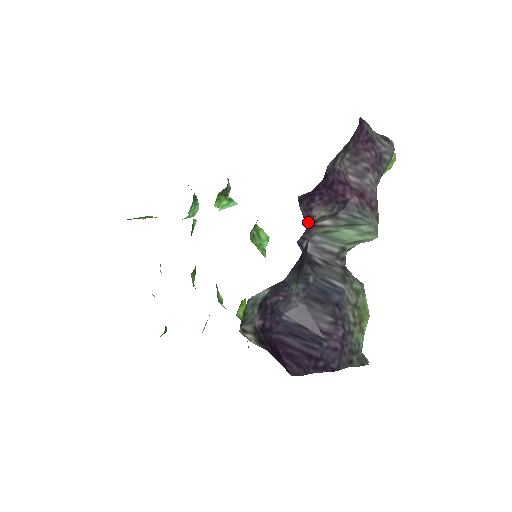
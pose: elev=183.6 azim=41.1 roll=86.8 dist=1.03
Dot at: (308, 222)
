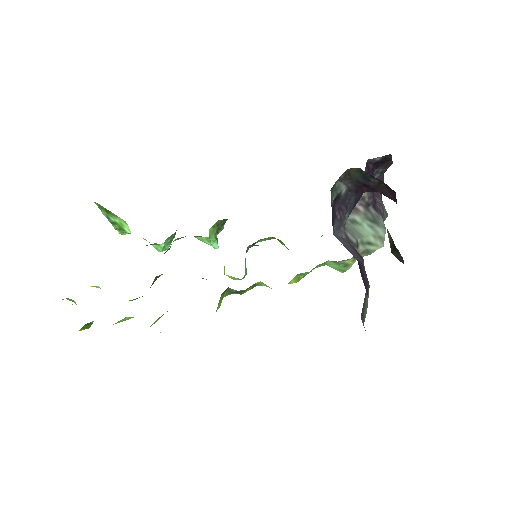
Dot at: occluded
